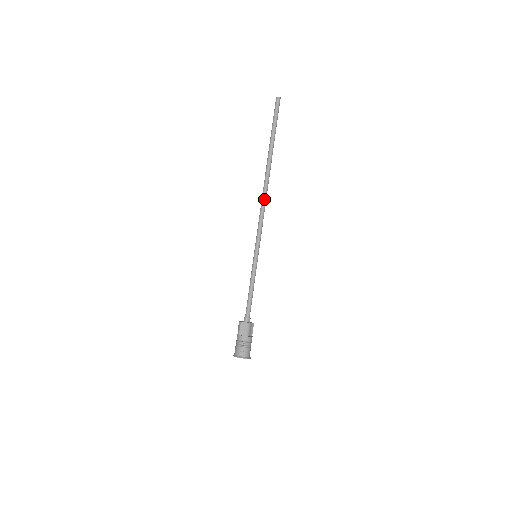
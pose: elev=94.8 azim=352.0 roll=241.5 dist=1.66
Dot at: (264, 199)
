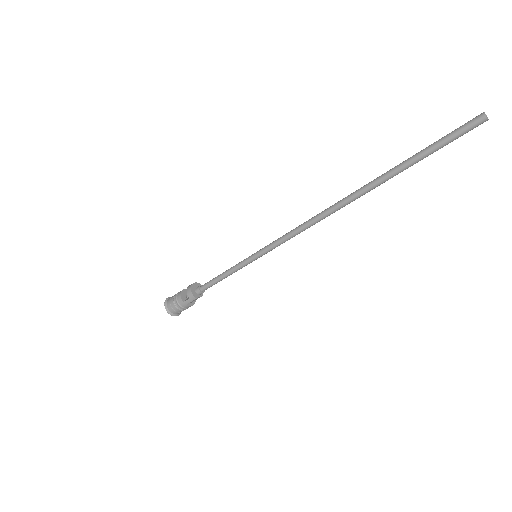
Dot at: occluded
